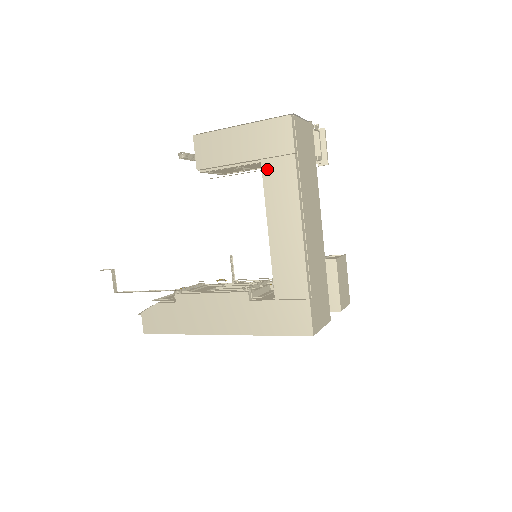
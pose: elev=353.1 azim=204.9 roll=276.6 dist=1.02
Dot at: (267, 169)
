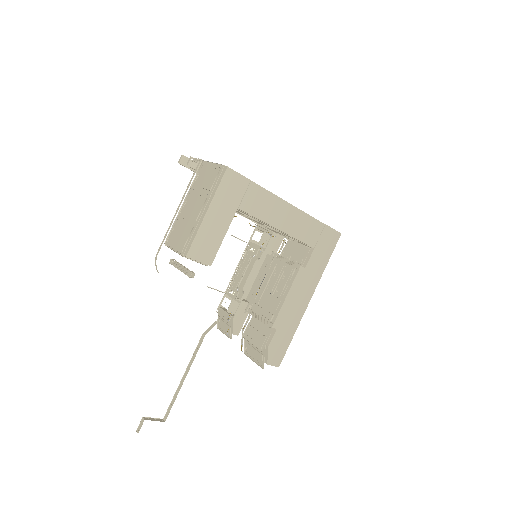
Dot at: (247, 207)
